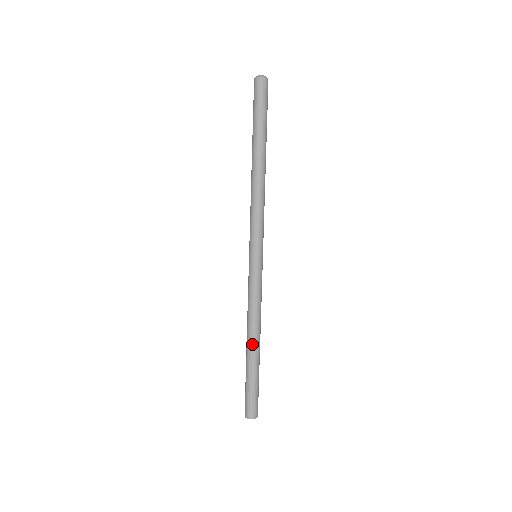
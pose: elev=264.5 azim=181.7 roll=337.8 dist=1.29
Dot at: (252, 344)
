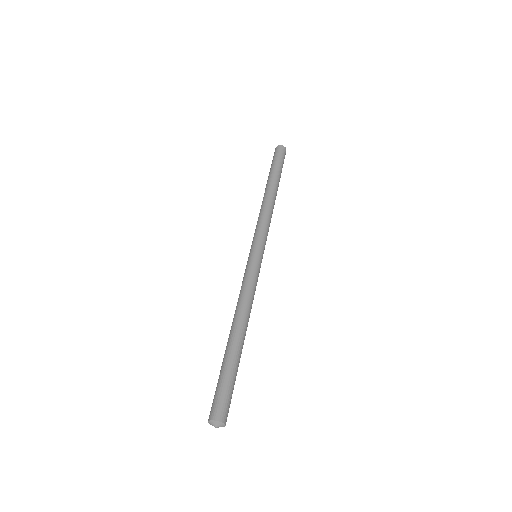
Dot at: (232, 330)
